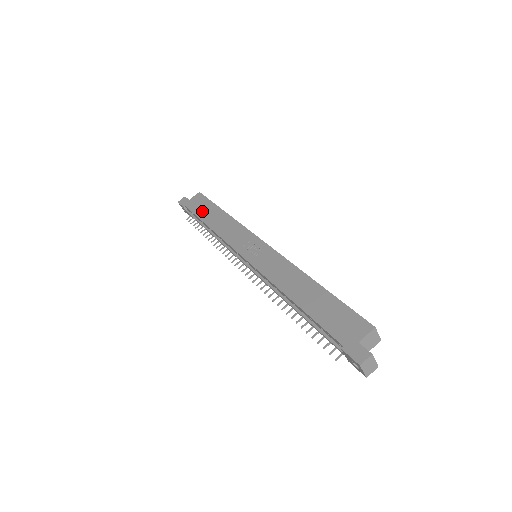
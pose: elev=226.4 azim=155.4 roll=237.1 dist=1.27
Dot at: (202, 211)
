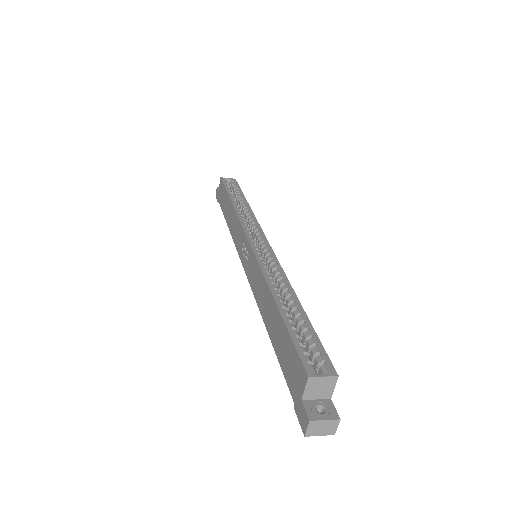
Dot at: (223, 205)
